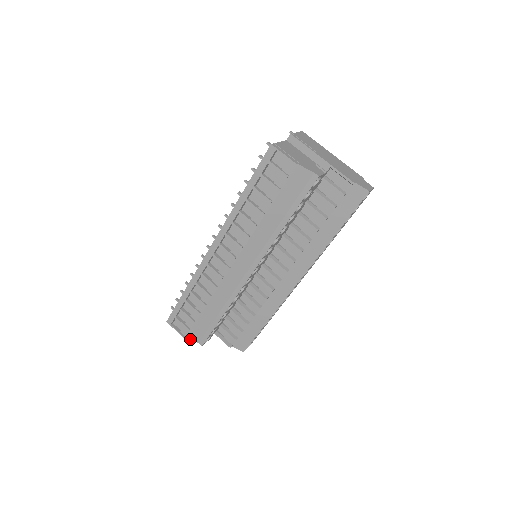
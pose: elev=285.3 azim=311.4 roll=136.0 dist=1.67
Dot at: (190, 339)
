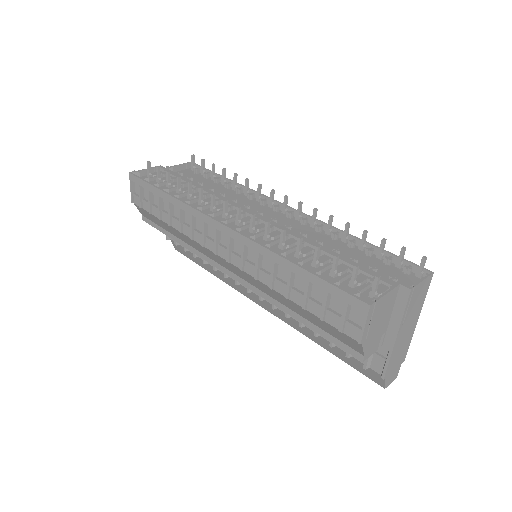
Dot at: (137, 207)
